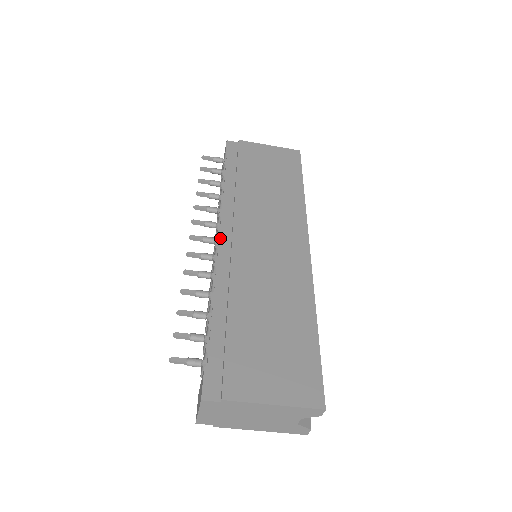
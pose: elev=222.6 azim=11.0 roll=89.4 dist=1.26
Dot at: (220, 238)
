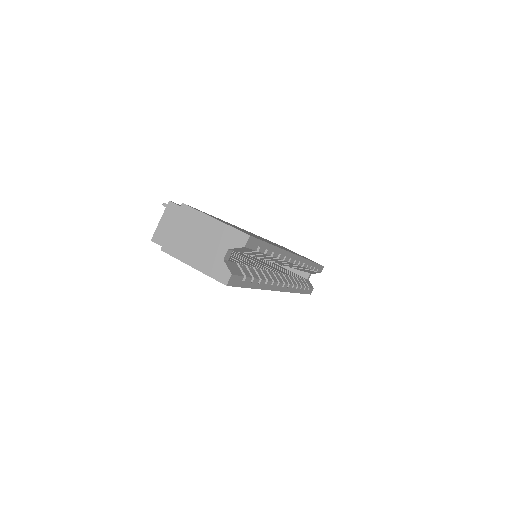
Dot at: occluded
